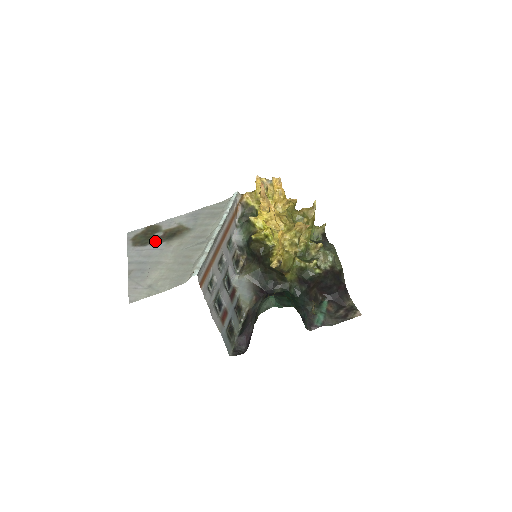
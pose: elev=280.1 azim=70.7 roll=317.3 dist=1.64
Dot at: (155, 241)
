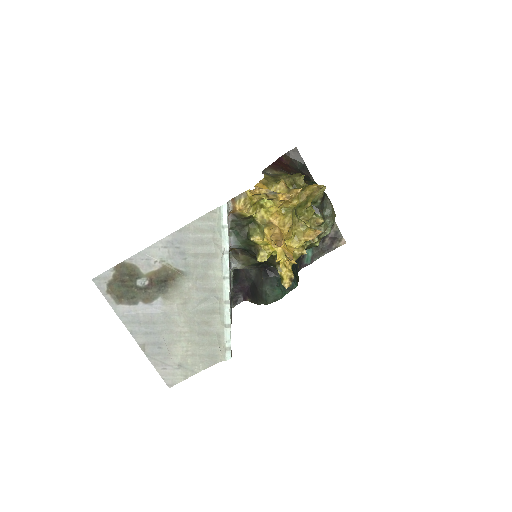
Dot at: (145, 296)
